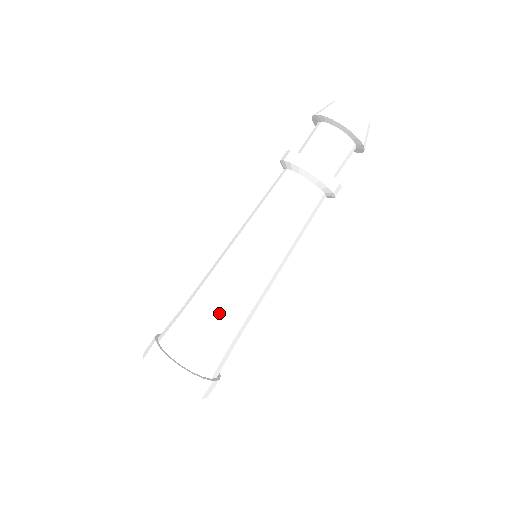
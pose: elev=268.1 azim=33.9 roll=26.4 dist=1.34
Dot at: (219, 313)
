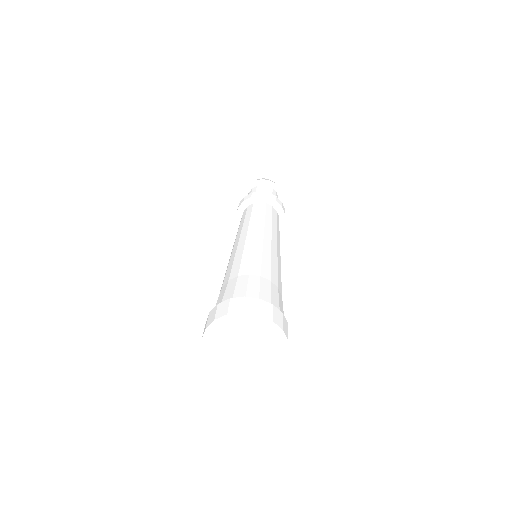
Dot at: (226, 276)
